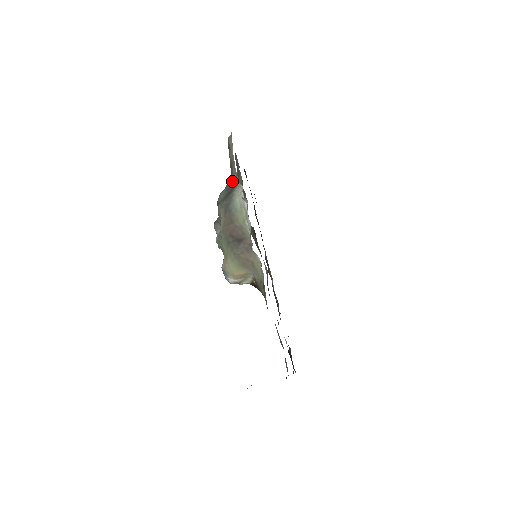
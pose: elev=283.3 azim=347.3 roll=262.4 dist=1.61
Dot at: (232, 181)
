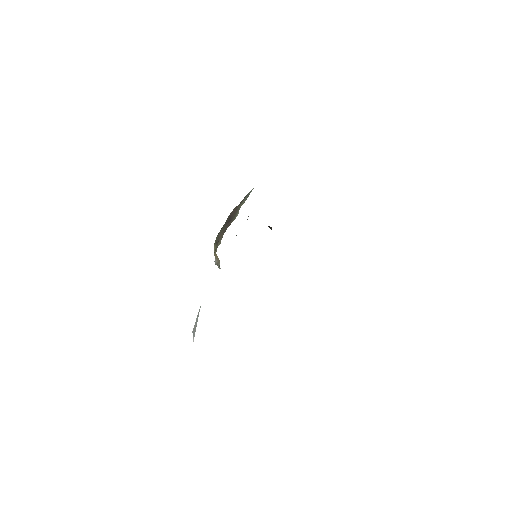
Dot at: occluded
